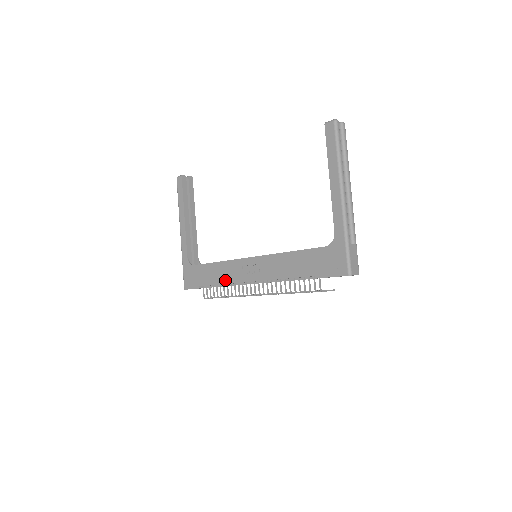
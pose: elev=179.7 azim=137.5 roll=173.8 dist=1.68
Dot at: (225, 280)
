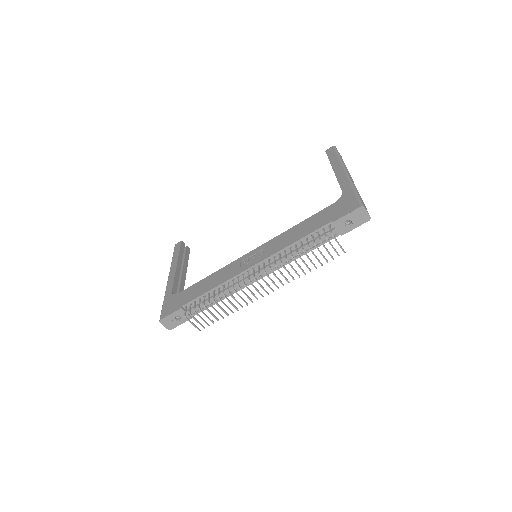
Dot at: (217, 283)
